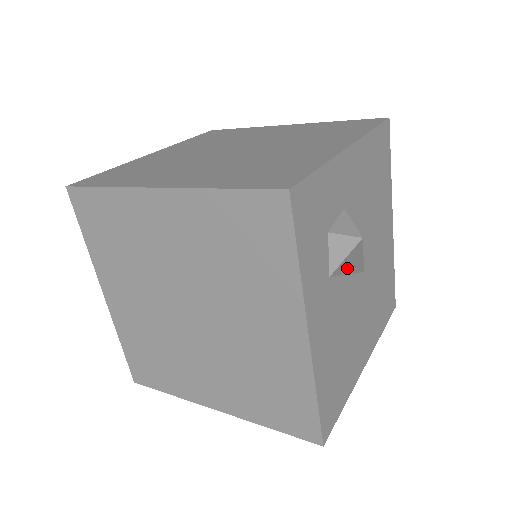
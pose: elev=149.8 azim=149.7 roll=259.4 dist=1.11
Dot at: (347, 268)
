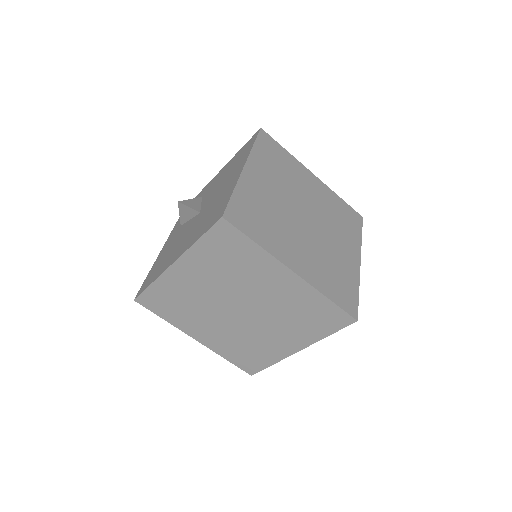
Dot at: occluded
